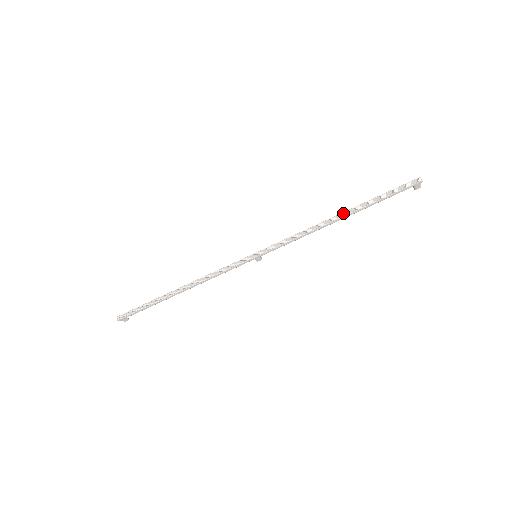
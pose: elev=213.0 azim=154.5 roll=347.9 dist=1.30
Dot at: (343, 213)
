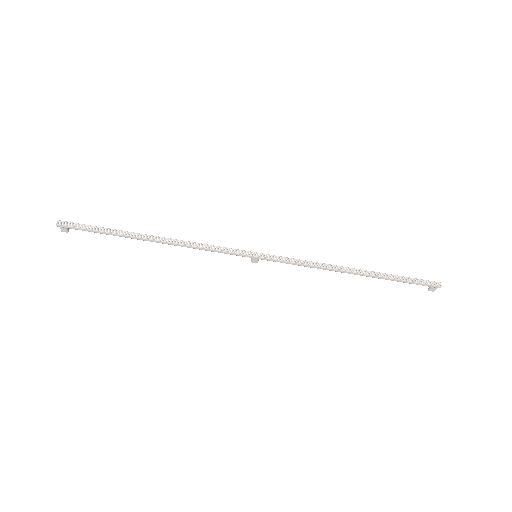
Dot at: (361, 270)
